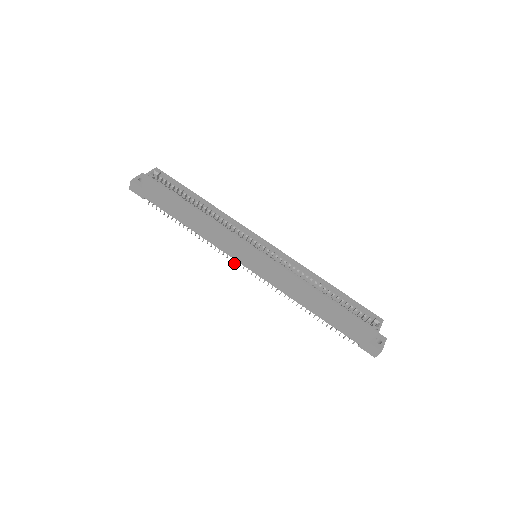
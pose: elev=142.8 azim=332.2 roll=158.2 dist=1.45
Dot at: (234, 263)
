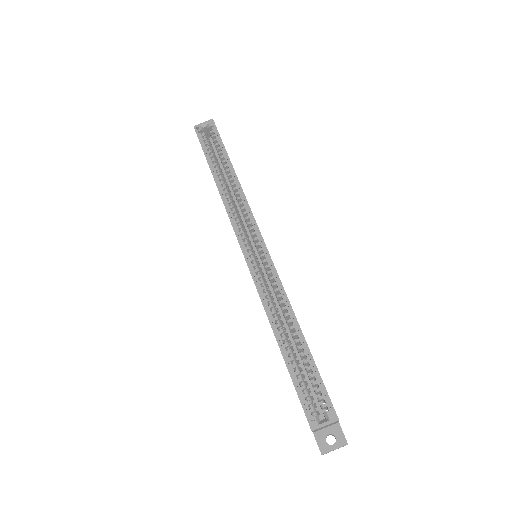
Dot at: occluded
